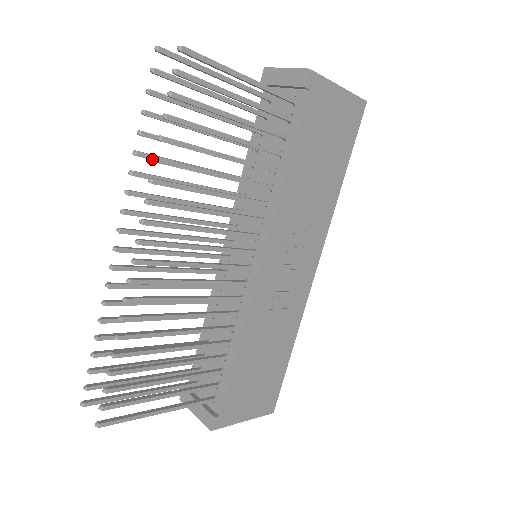
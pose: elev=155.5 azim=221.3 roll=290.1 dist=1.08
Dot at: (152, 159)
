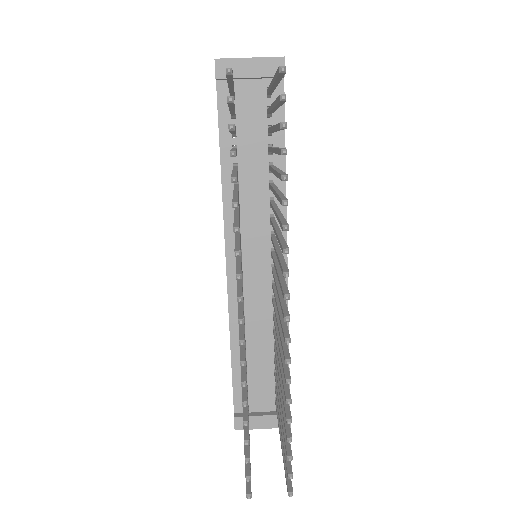
Dot at: occluded
